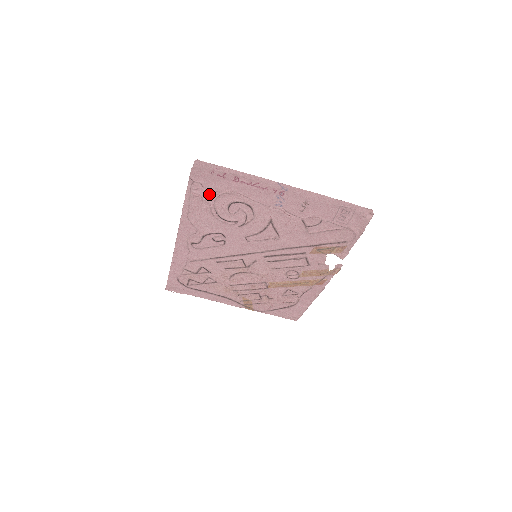
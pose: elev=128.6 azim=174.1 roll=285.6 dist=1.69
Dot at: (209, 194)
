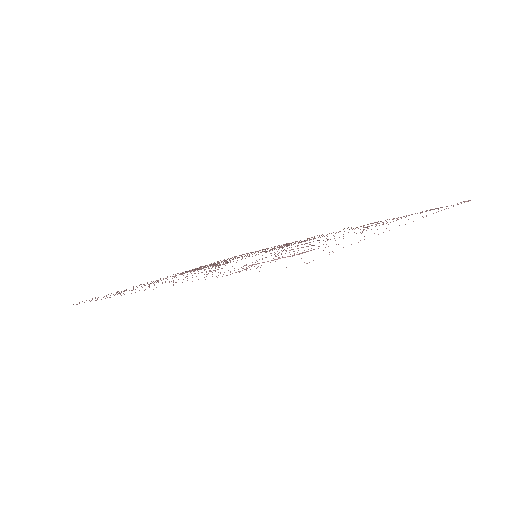
Dot at: occluded
